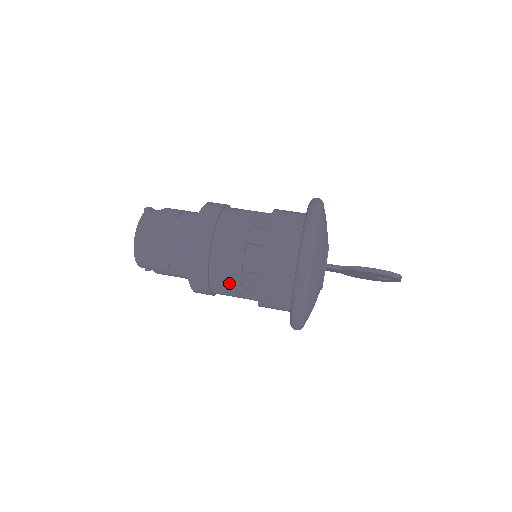
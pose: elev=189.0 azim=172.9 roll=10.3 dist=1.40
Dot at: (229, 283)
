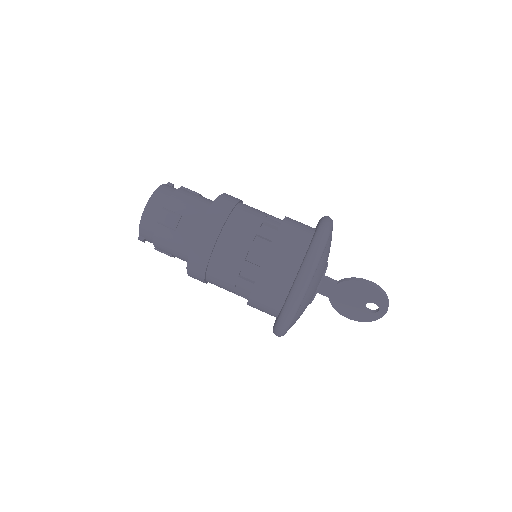
Dot at: (235, 252)
